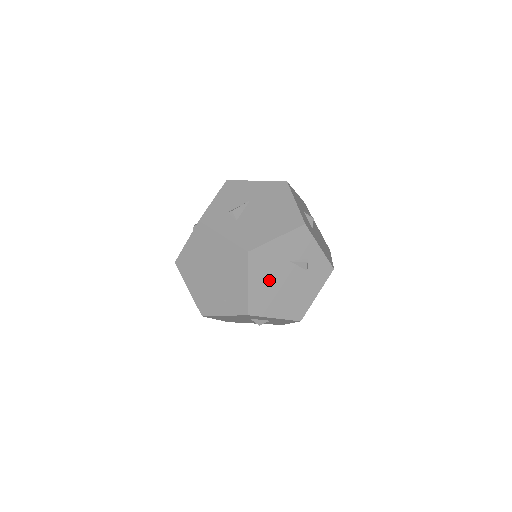
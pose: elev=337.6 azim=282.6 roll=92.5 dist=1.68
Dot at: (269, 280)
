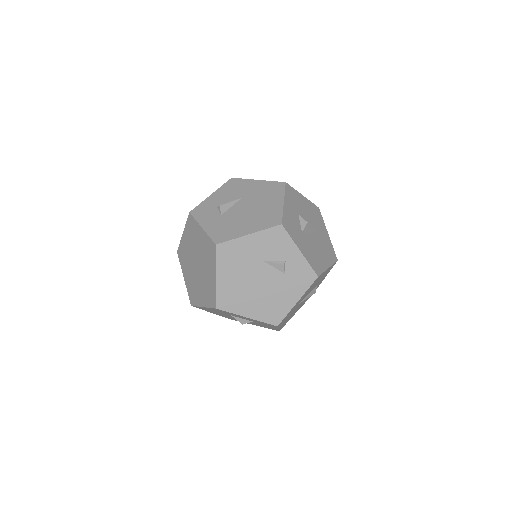
Dot at: (240, 277)
